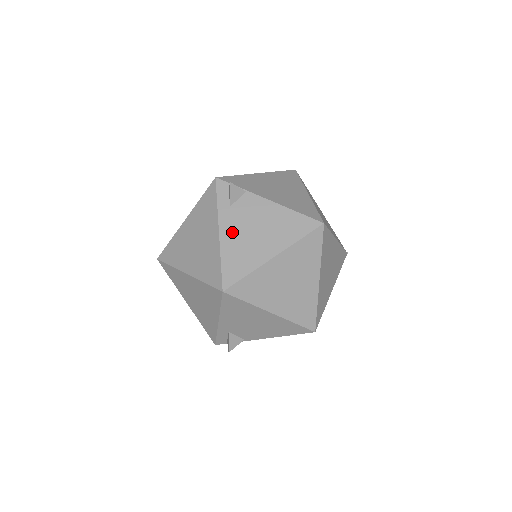
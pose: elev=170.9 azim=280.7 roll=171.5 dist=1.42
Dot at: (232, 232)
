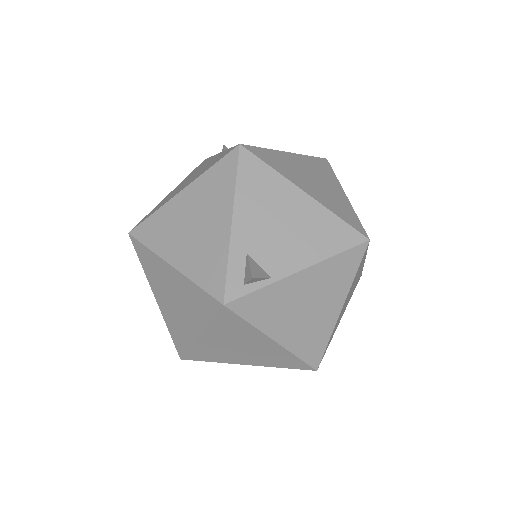
Dot at: occluded
